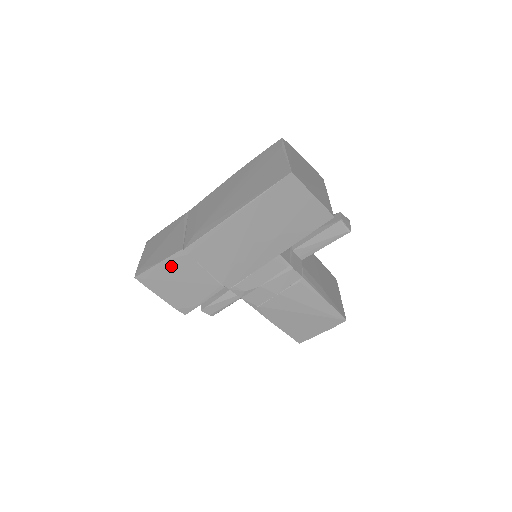
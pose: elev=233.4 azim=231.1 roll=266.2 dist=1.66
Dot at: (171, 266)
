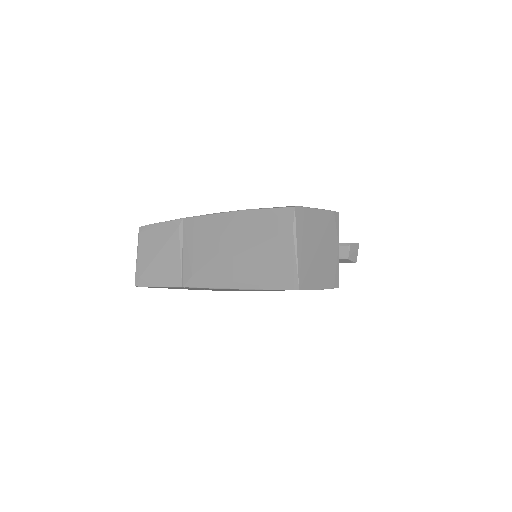
Dot at: occluded
